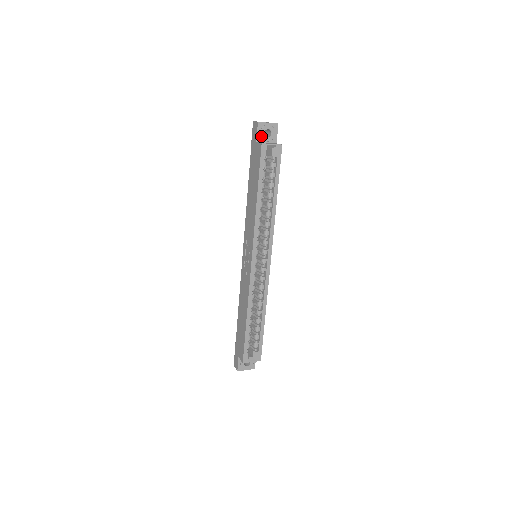
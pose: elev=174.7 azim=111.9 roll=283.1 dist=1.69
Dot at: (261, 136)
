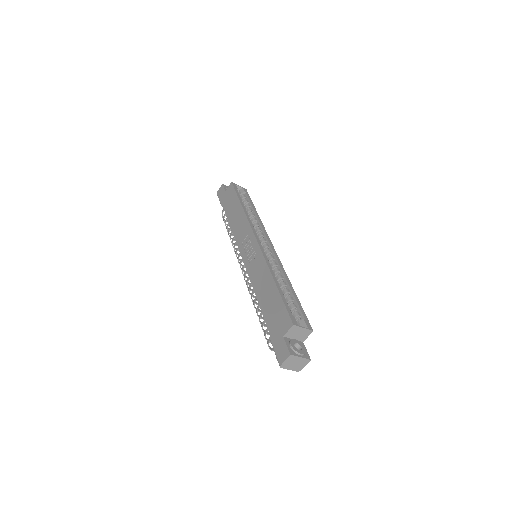
Dot at: occluded
